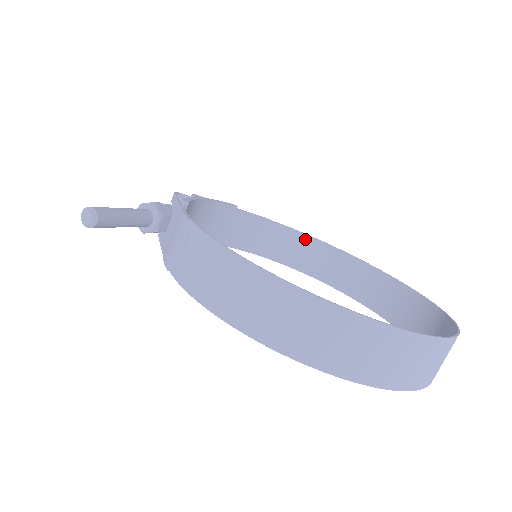
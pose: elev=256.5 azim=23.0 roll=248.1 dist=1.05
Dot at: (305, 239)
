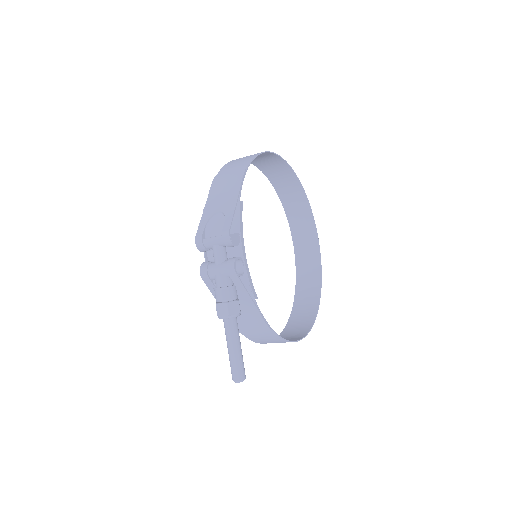
Dot at: occluded
